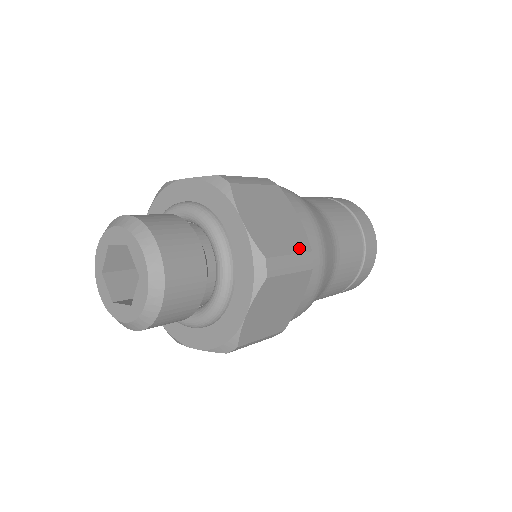
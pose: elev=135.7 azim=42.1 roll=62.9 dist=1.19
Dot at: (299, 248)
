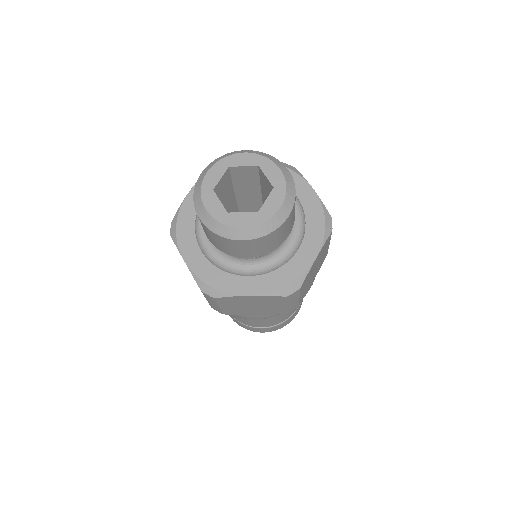
Dot at: (301, 298)
